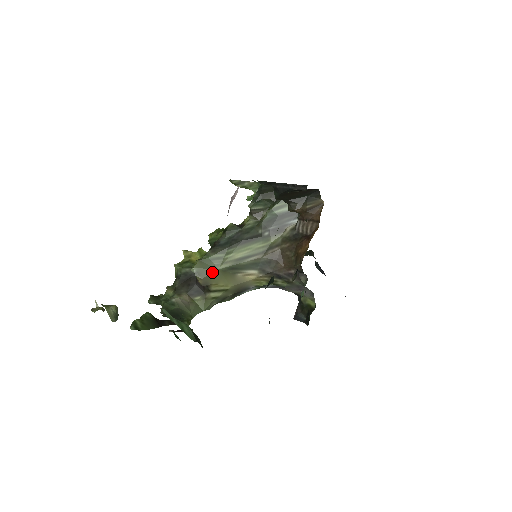
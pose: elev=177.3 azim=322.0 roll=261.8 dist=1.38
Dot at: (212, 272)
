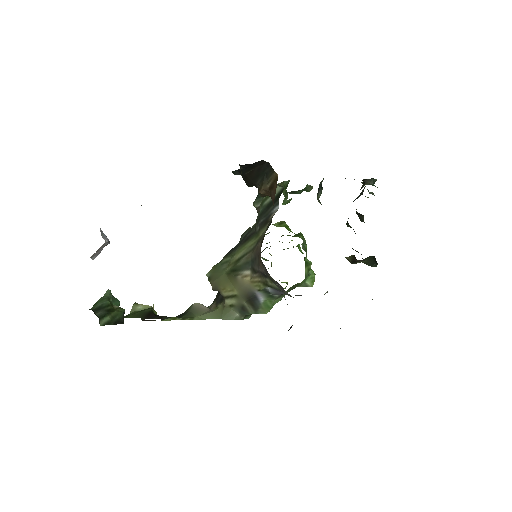
Dot at: (220, 276)
